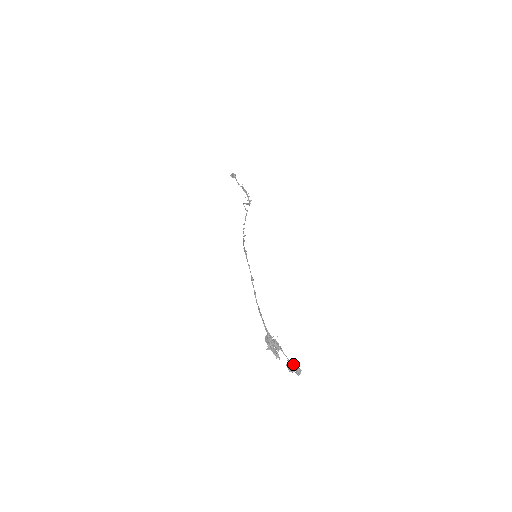
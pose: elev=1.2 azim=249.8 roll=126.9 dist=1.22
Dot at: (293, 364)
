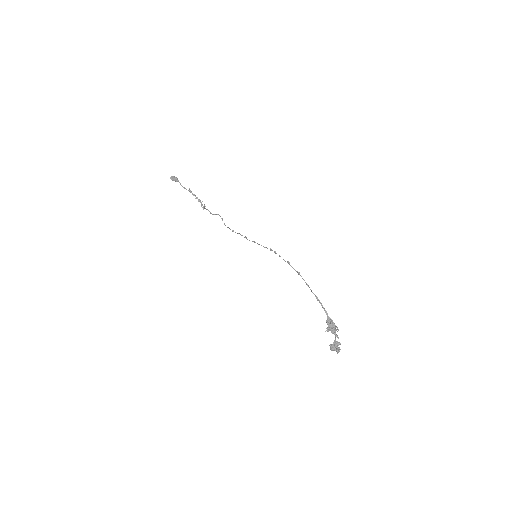
Dot at: (338, 343)
